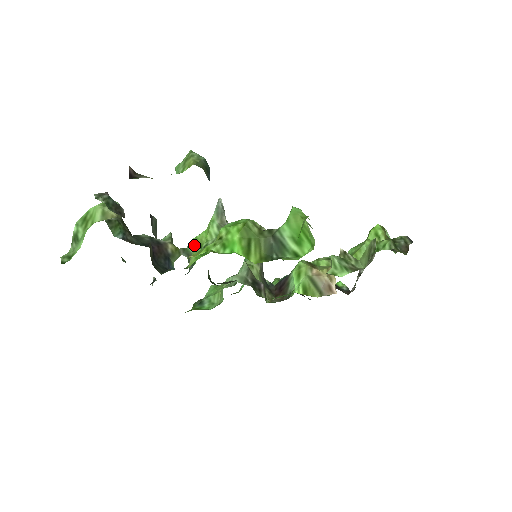
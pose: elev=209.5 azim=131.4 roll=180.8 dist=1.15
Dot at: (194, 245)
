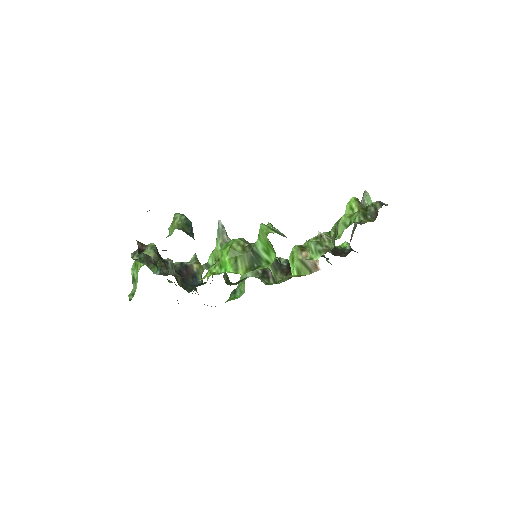
Dot at: (212, 259)
